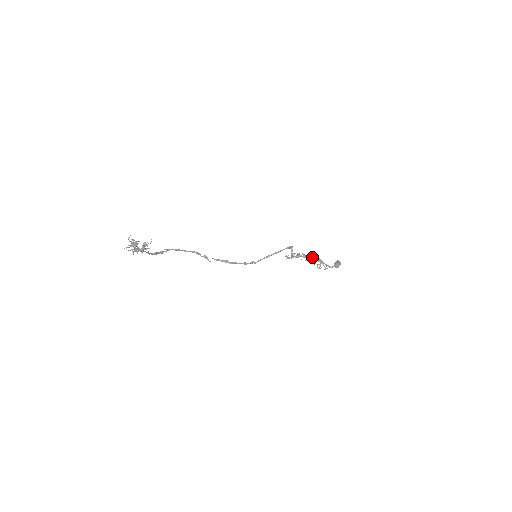
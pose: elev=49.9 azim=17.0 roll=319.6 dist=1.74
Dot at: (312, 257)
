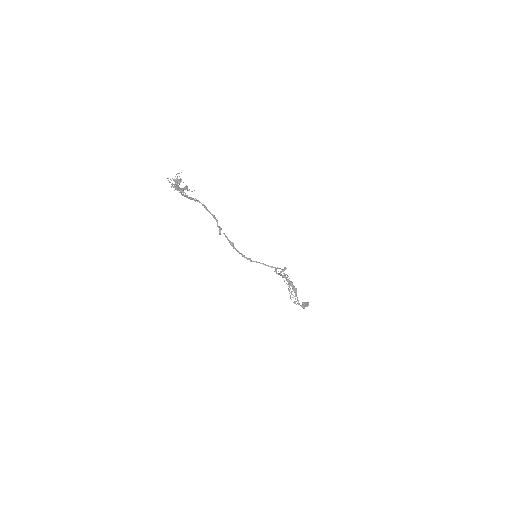
Dot at: (293, 285)
